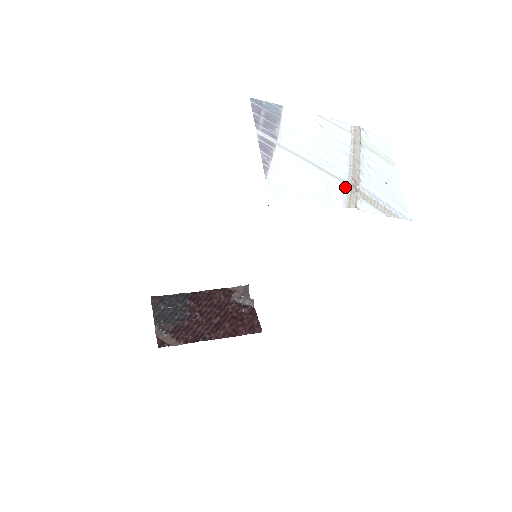
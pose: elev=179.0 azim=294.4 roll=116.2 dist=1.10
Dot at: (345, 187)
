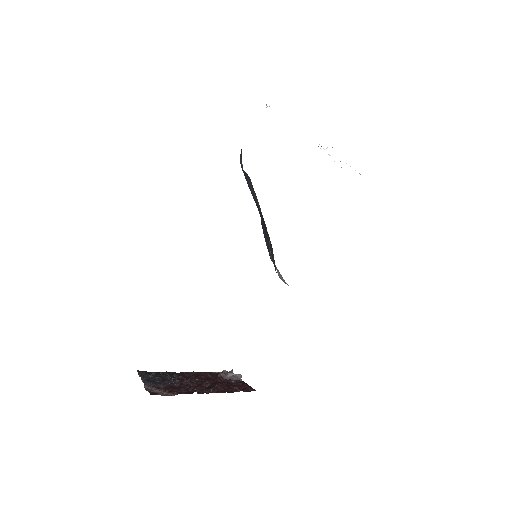
Dot at: occluded
